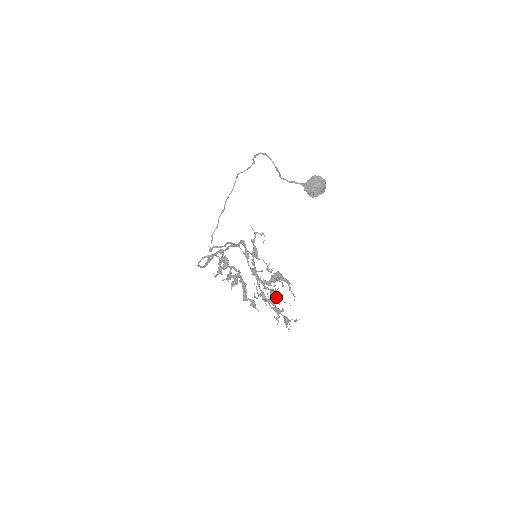
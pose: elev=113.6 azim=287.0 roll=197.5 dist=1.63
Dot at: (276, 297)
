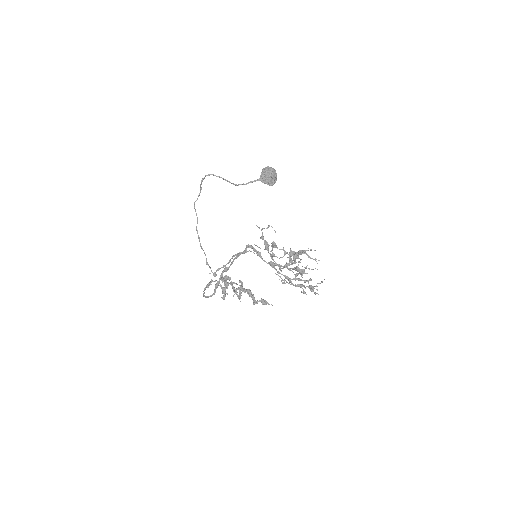
Dot at: (304, 270)
